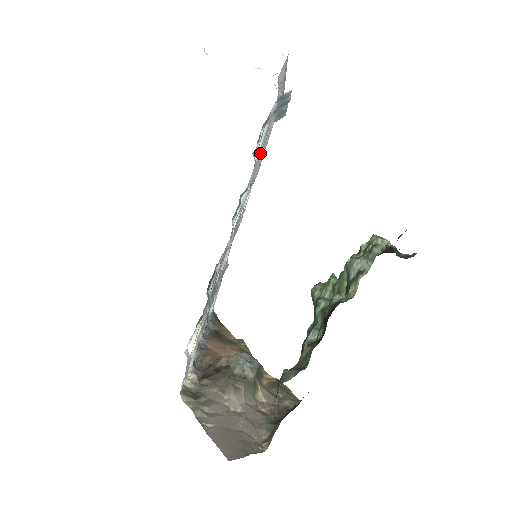
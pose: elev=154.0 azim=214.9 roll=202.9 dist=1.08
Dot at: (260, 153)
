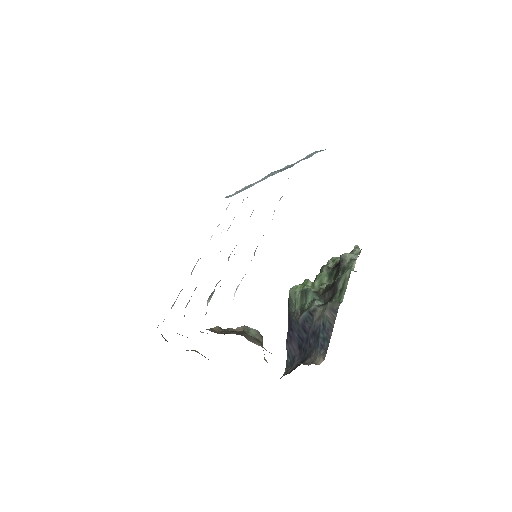
Dot at: occluded
